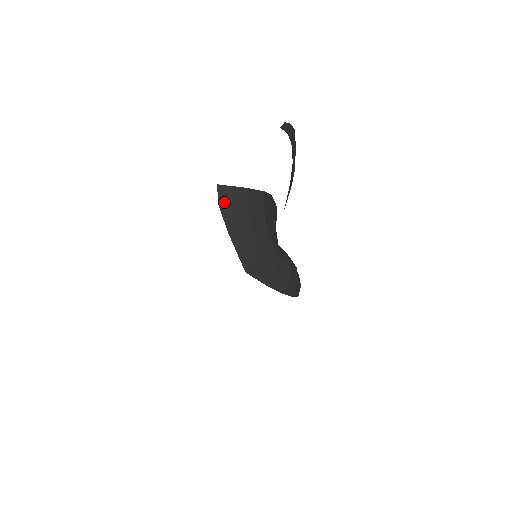
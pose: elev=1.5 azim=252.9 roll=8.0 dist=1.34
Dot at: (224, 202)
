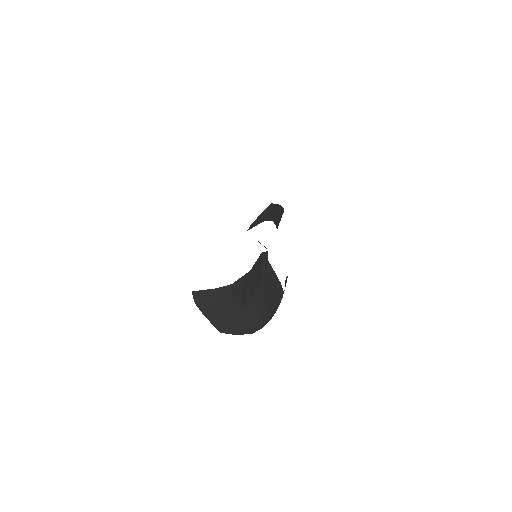
Dot at: (199, 300)
